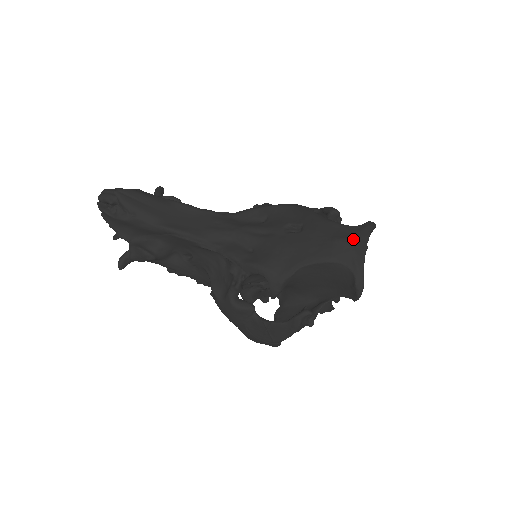
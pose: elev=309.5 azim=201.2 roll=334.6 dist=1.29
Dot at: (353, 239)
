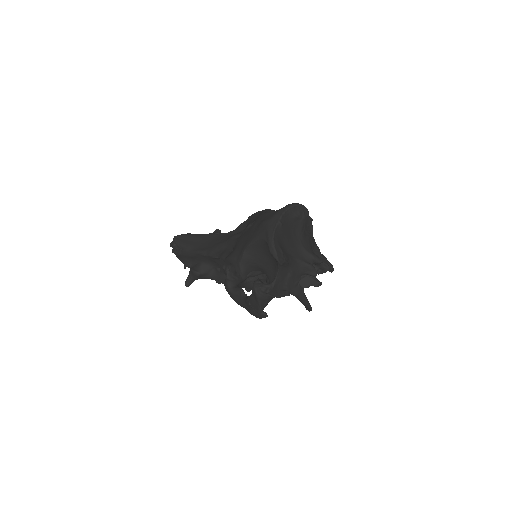
Dot at: (269, 219)
